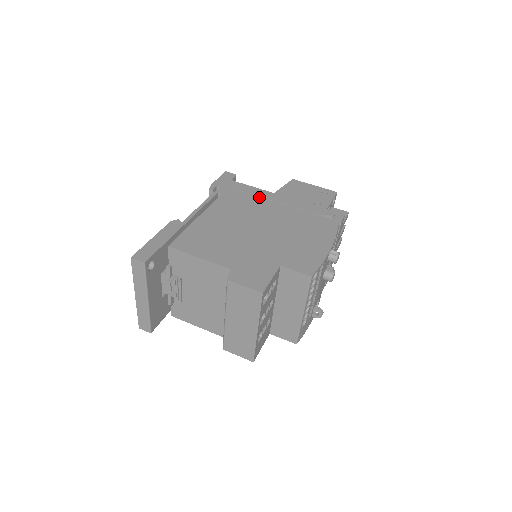
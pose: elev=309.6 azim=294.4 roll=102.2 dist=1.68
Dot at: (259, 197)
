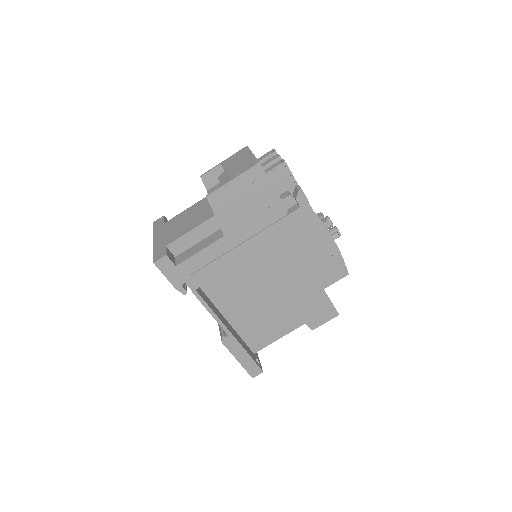
Dot at: (224, 256)
